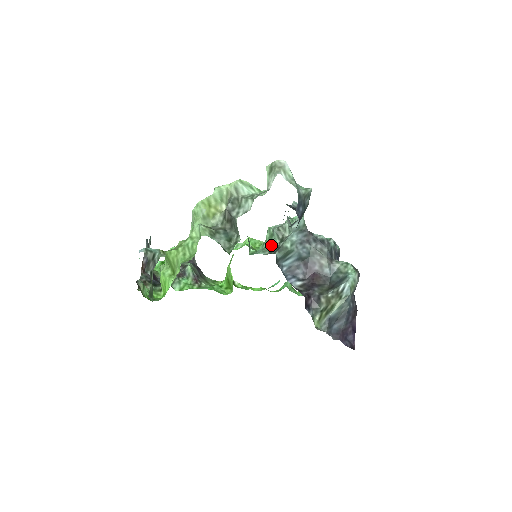
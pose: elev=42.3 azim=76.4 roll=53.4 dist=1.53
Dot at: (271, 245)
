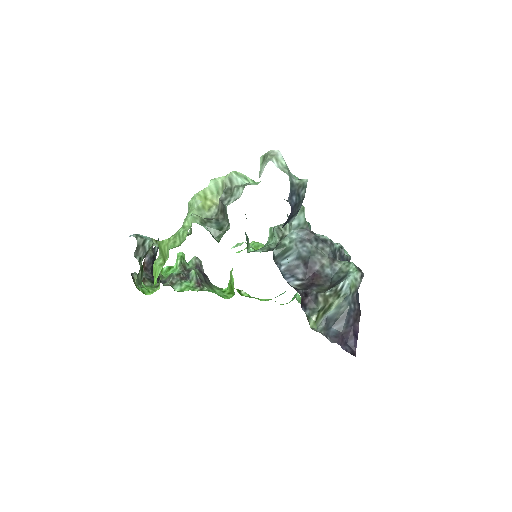
Dot at: (271, 244)
